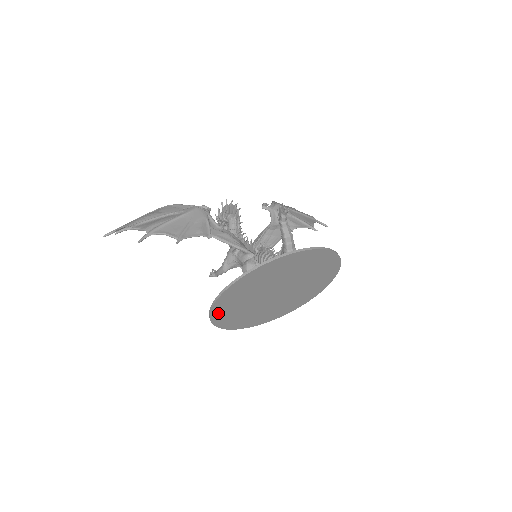
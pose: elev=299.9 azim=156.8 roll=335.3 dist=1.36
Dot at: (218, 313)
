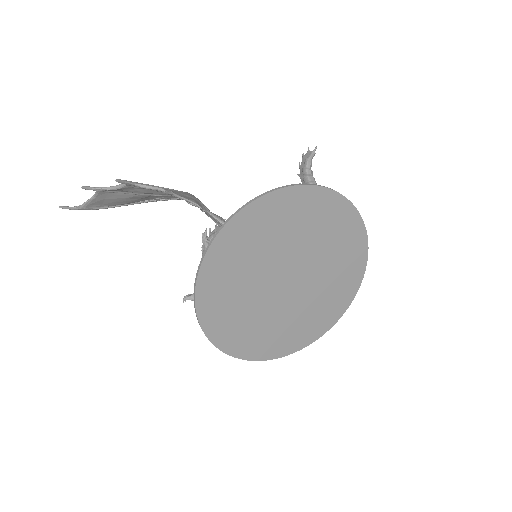
Dot at: (209, 277)
